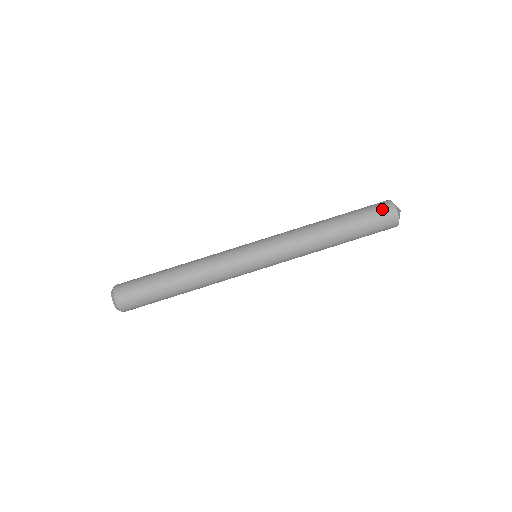
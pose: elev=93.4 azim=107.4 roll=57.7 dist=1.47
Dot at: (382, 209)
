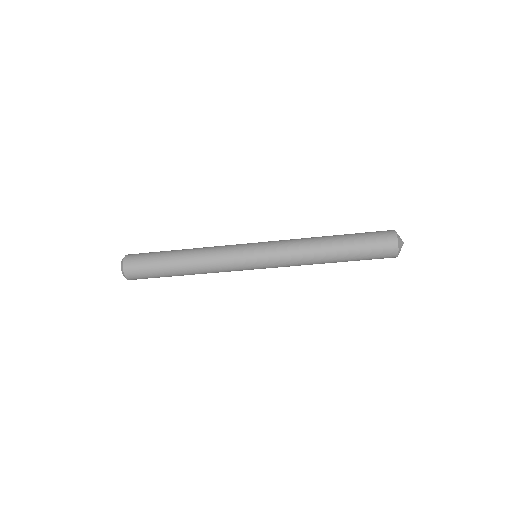
Dot at: (384, 241)
